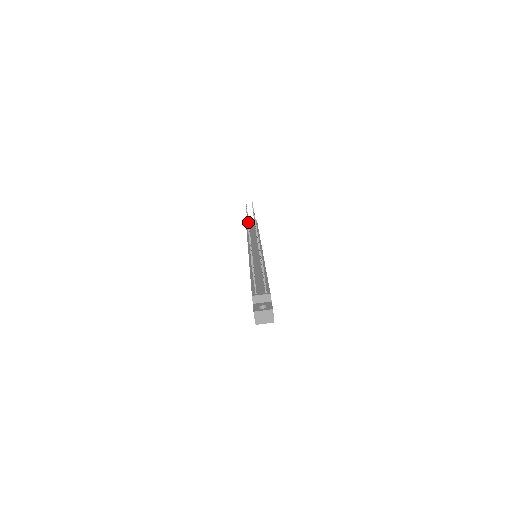
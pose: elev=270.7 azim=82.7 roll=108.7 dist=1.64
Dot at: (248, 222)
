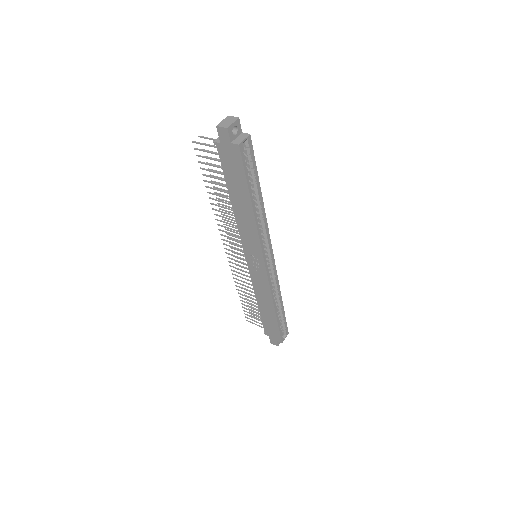
Dot at: (237, 275)
